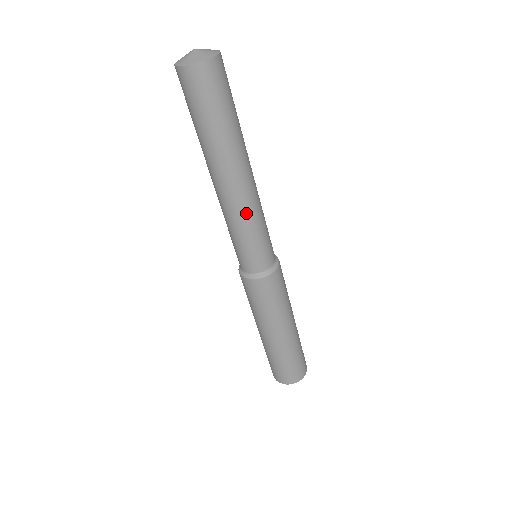
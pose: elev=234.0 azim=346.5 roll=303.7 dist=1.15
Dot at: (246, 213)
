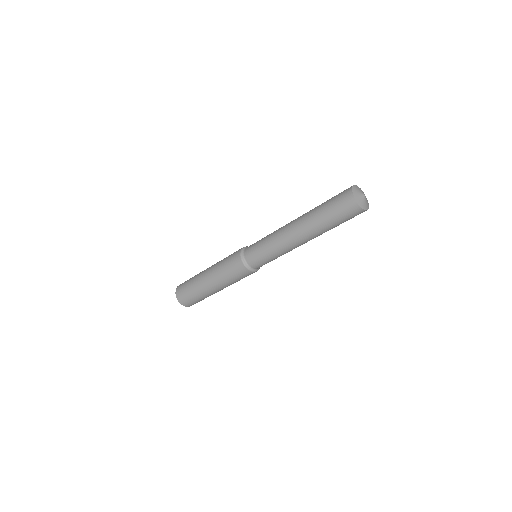
Dot at: (288, 251)
